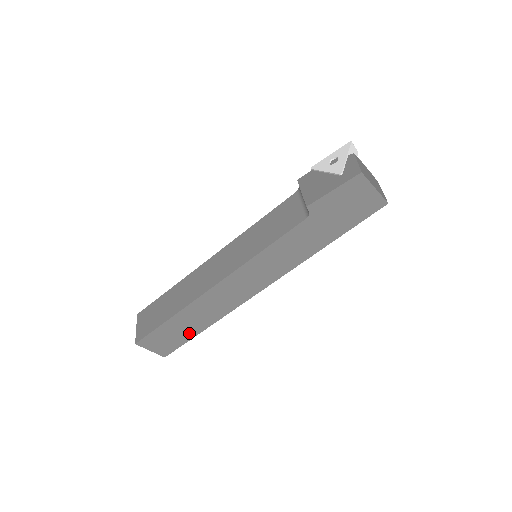
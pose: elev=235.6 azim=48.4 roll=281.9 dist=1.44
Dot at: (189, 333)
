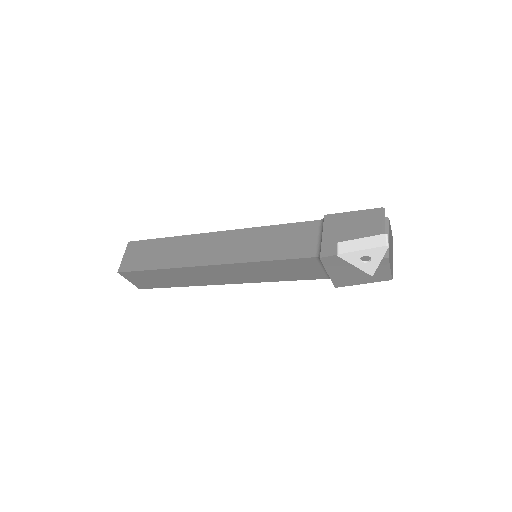
Dot at: occluded
